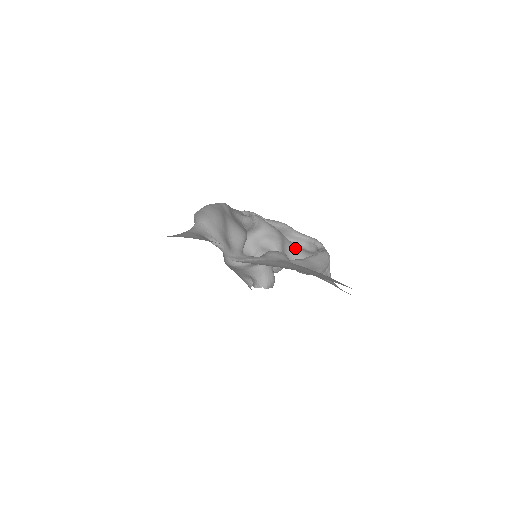
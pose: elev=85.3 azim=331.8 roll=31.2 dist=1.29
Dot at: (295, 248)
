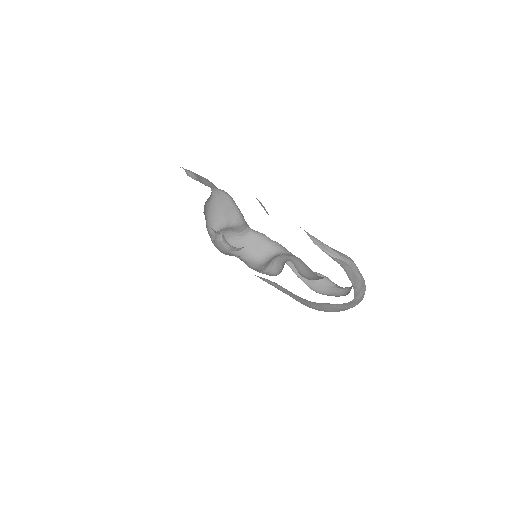
Dot at: (320, 276)
